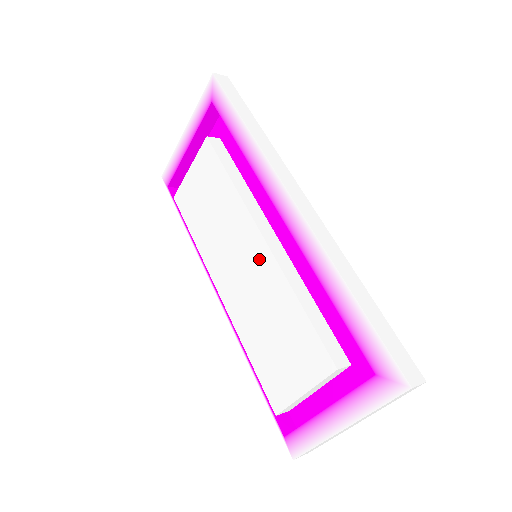
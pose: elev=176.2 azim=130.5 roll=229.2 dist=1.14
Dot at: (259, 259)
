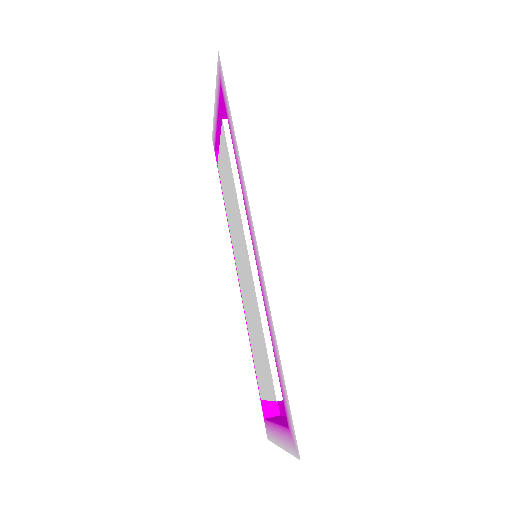
Dot at: (247, 267)
